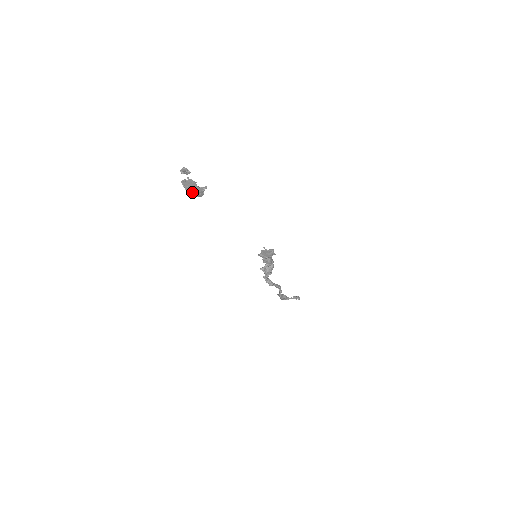
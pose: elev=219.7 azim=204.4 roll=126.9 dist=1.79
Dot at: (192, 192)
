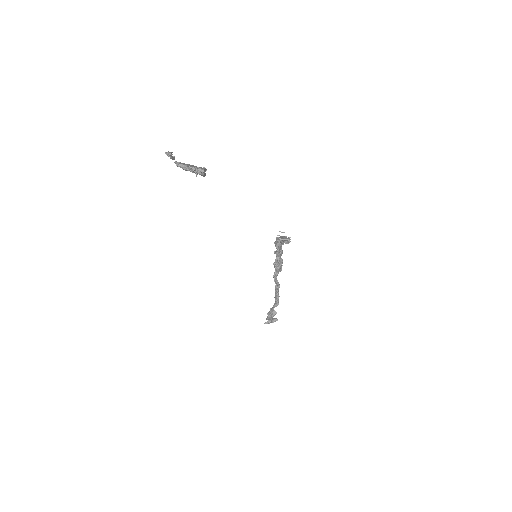
Dot at: (198, 168)
